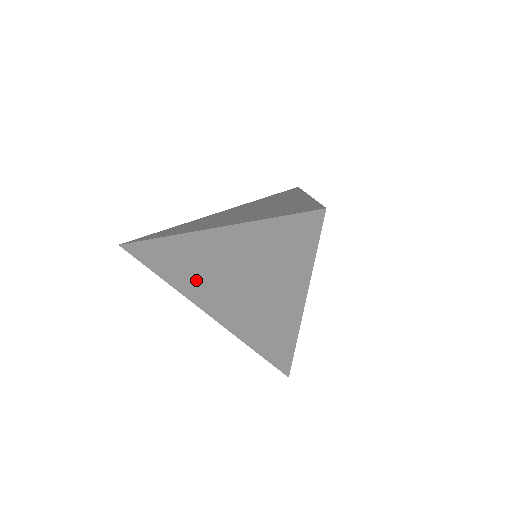
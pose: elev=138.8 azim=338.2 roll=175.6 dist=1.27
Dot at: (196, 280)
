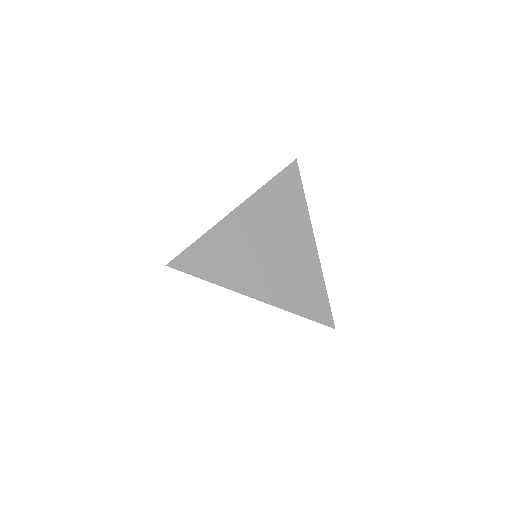
Dot at: (240, 264)
